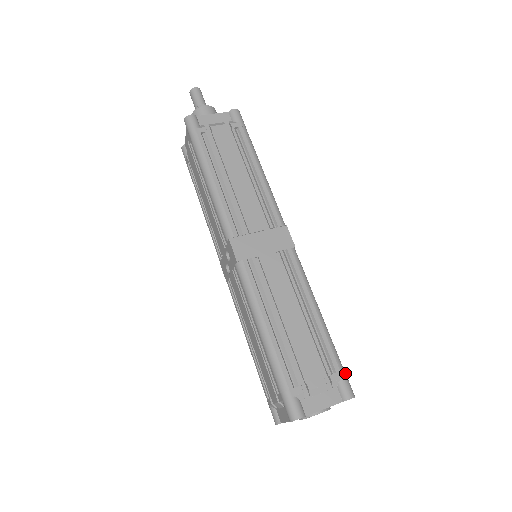
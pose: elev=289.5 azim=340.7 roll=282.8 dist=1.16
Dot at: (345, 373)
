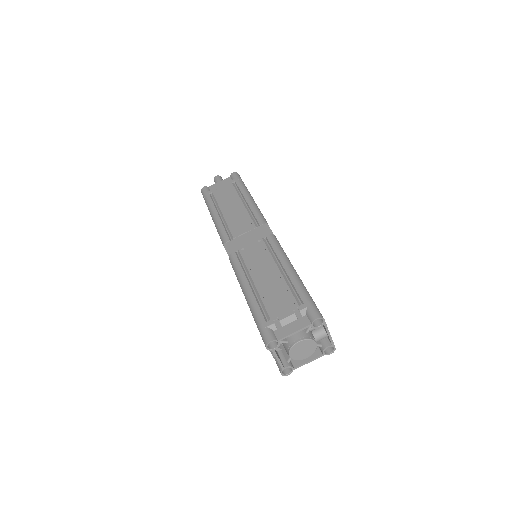
Dot at: (313, 303)
